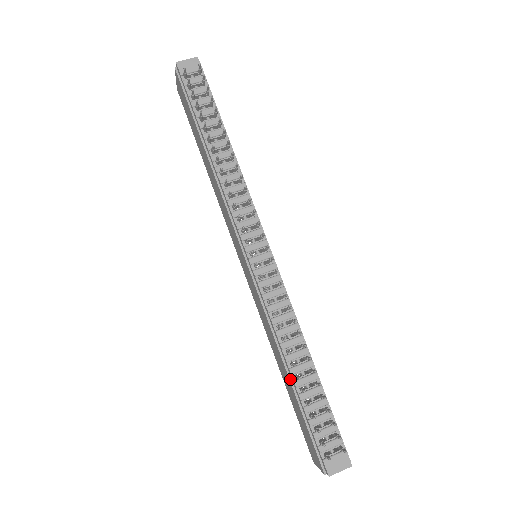
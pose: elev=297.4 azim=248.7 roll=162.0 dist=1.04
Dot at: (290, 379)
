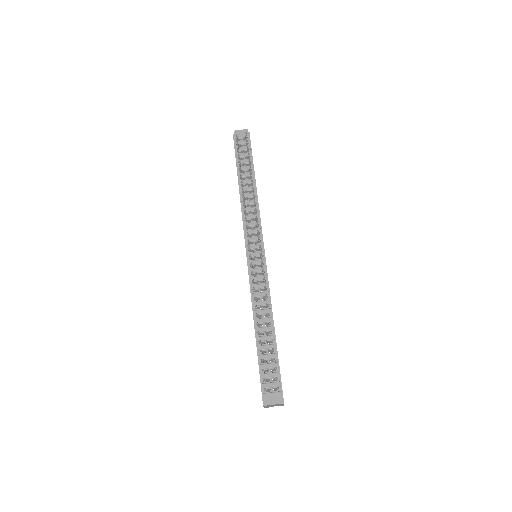
Dot at: (256, 336)
